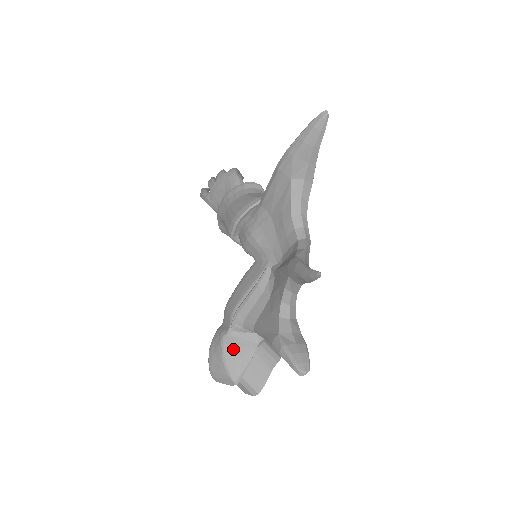
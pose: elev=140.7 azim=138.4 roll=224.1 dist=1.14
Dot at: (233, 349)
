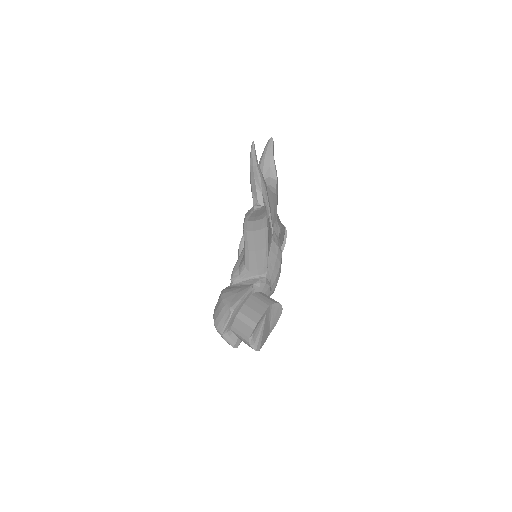
Dot at: (231, 290)
